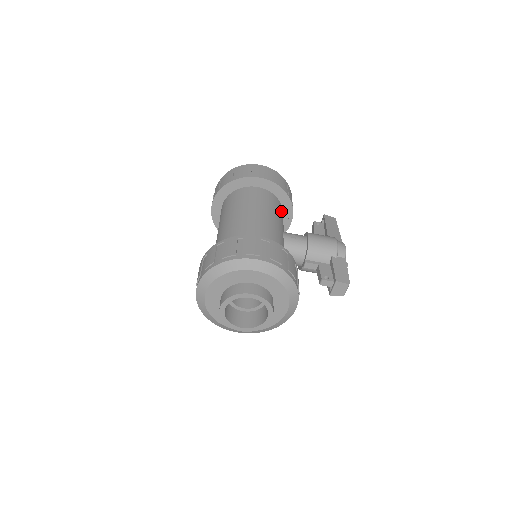
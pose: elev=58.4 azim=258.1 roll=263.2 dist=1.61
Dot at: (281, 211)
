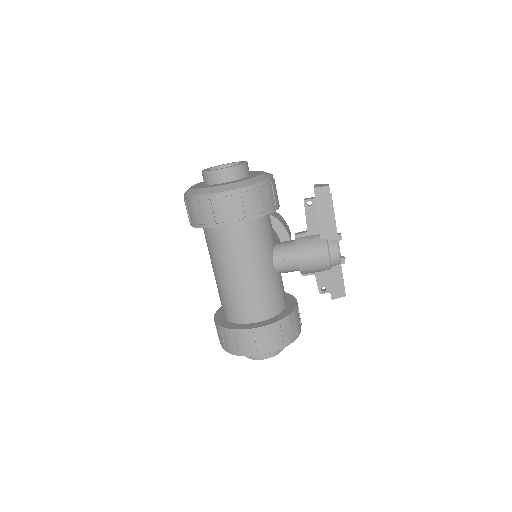
Dot at: (263, 228)
